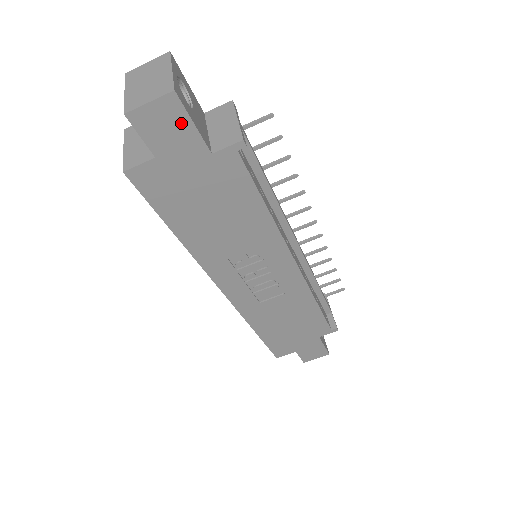
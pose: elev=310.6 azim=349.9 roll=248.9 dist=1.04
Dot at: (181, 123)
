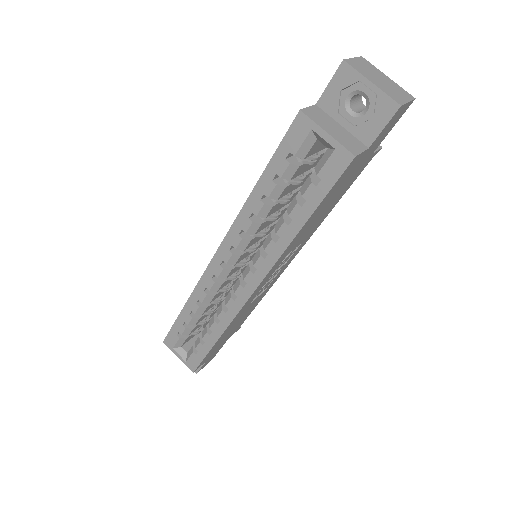
Dot at: (394, 124)
